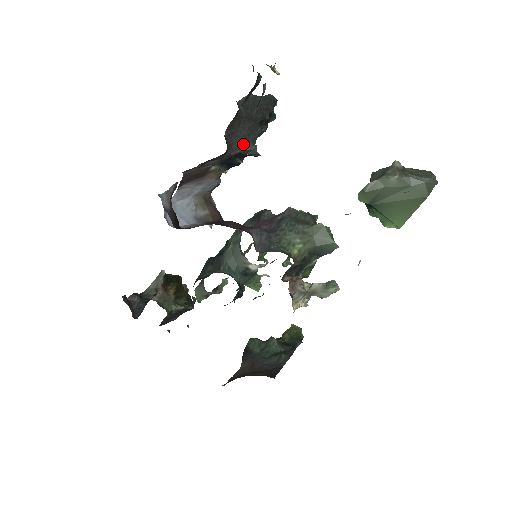
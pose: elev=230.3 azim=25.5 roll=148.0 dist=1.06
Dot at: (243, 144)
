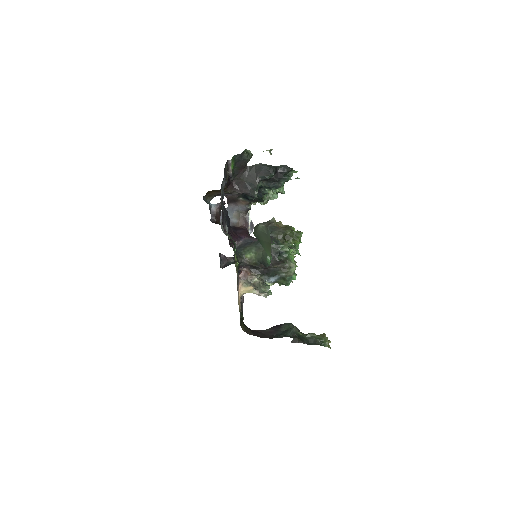
Dot at: (246, 189)
